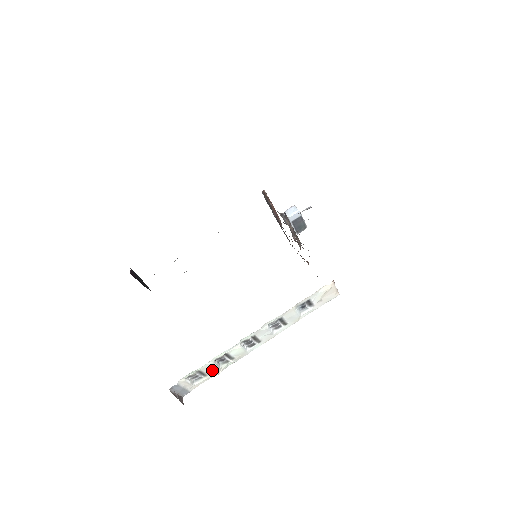
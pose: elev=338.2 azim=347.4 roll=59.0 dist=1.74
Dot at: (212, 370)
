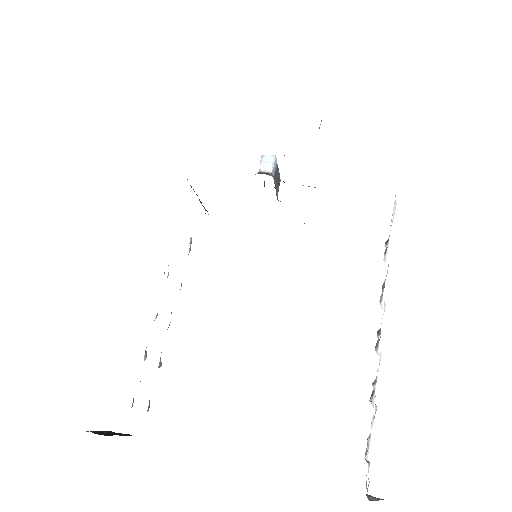
Dot at: occluded
